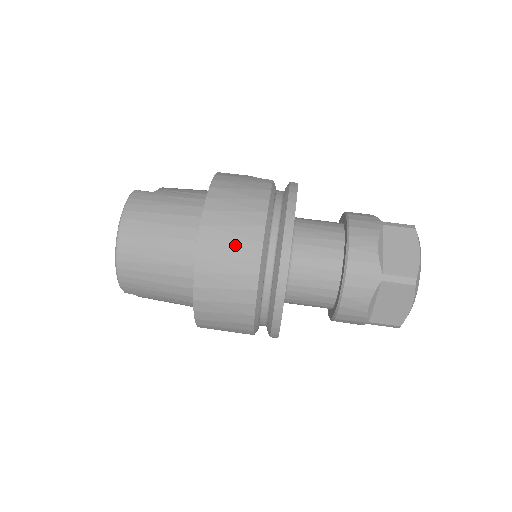
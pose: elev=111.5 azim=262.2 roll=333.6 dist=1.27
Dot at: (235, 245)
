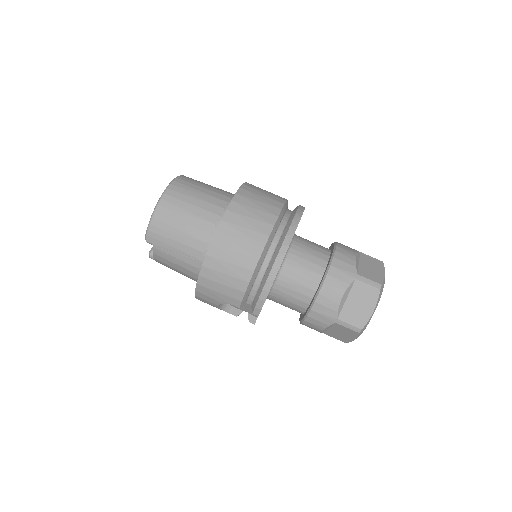
Dot at: (258, 212)
